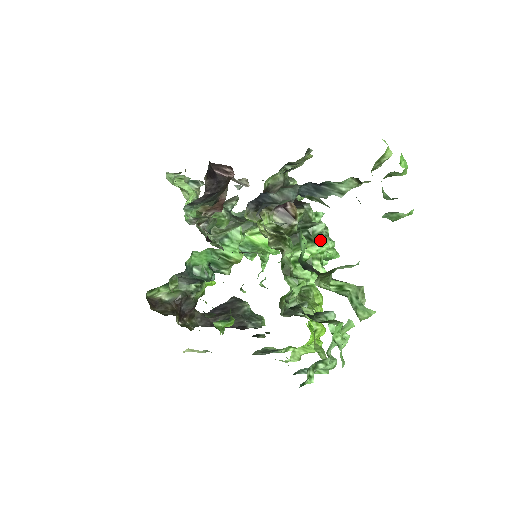
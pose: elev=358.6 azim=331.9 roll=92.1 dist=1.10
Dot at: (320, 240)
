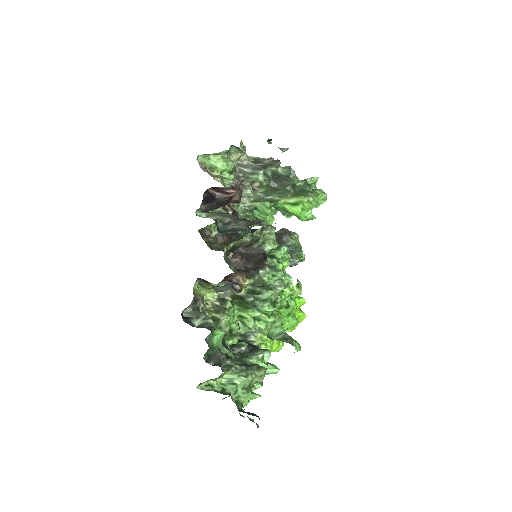
Dot at: (265, 305)
